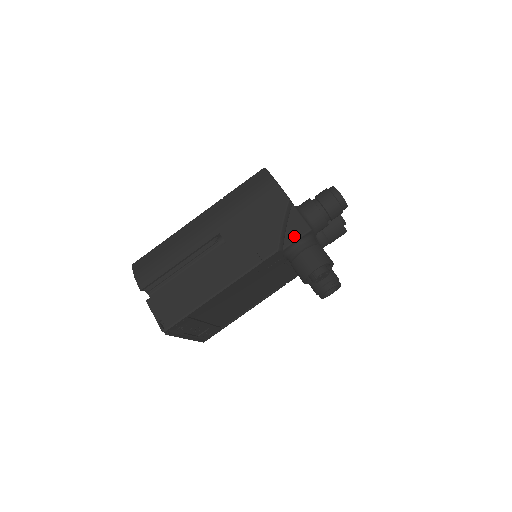
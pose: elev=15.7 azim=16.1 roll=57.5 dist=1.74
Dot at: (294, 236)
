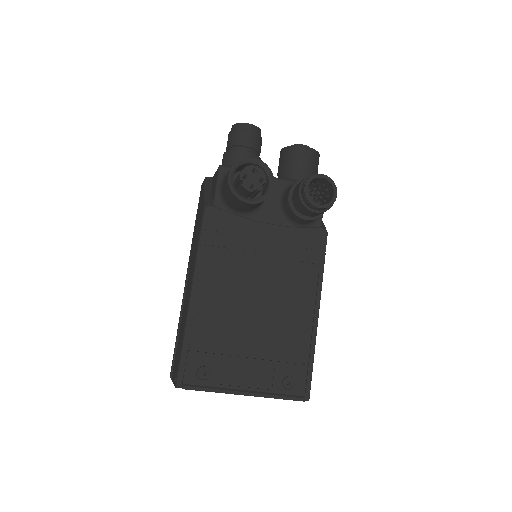
Dot at: (215, 187)
